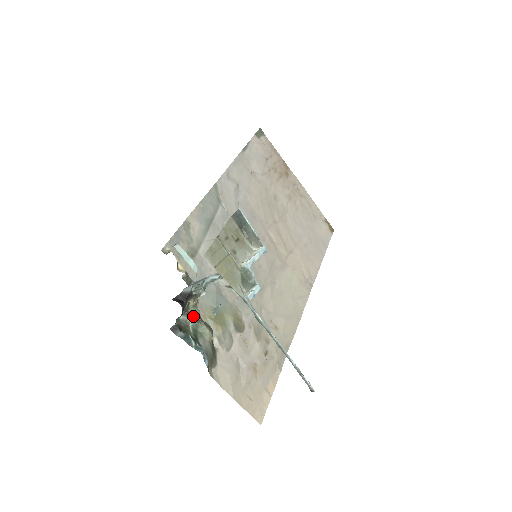
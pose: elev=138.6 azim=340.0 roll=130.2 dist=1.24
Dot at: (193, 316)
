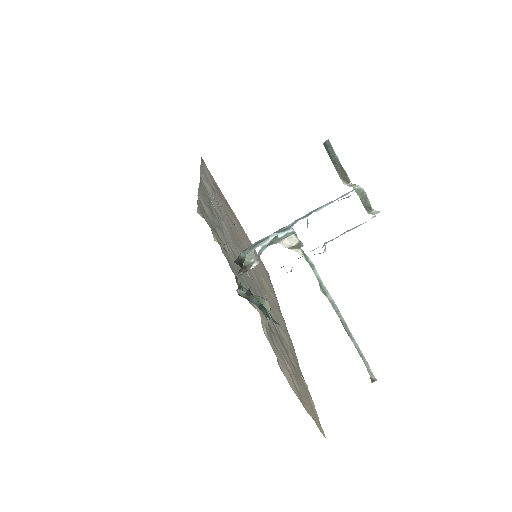
Dot at: occluded
